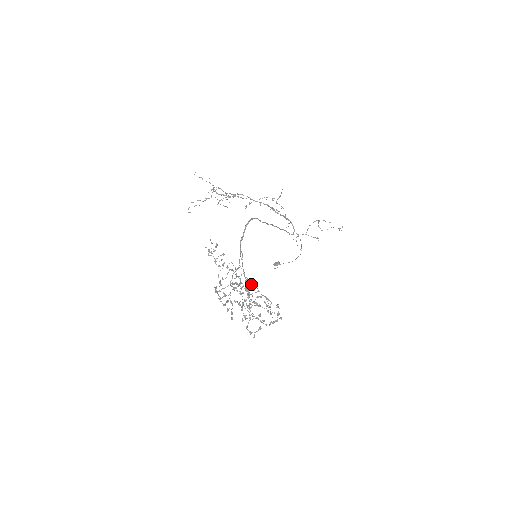
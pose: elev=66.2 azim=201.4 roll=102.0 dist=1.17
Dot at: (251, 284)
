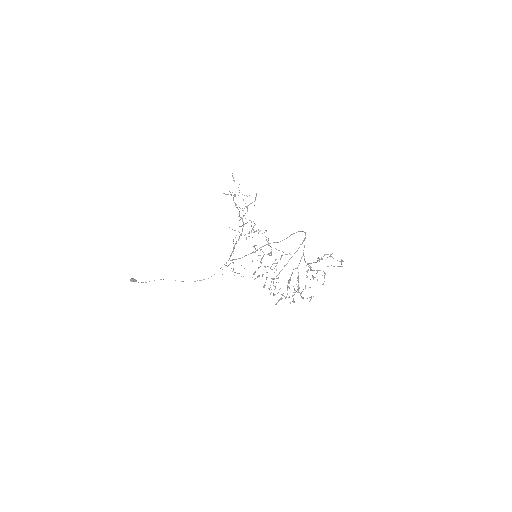
Dot at: occluded
